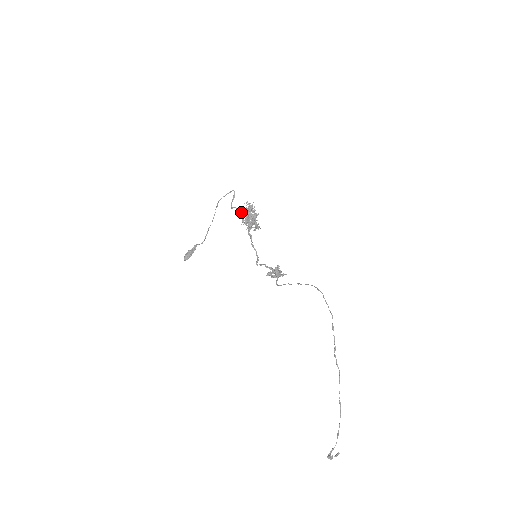
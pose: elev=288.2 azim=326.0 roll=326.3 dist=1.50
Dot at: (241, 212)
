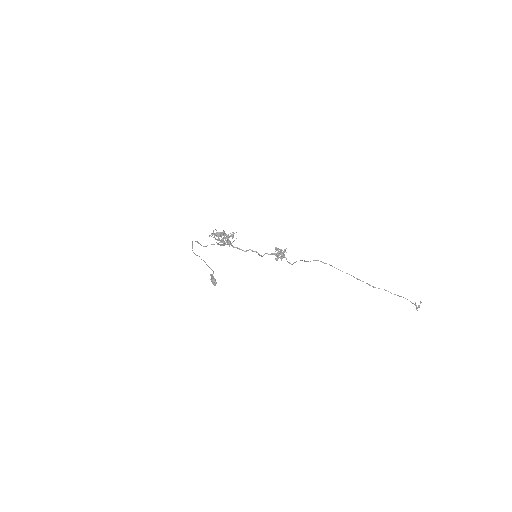
Dot at: (214, 244)
